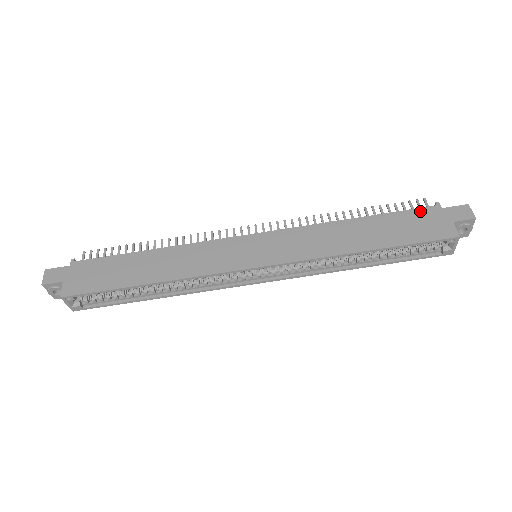
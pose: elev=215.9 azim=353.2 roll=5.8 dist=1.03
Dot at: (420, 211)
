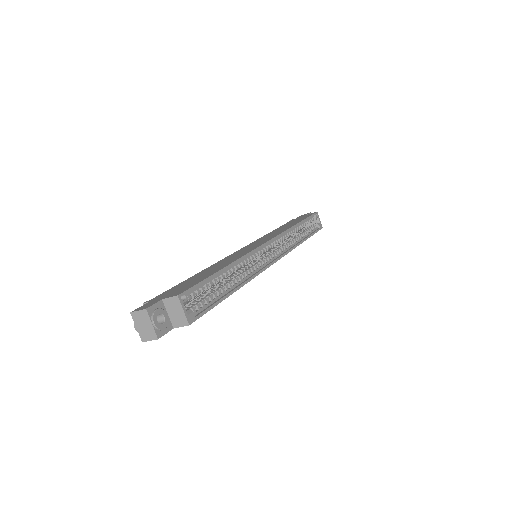
Dot at: occluded
